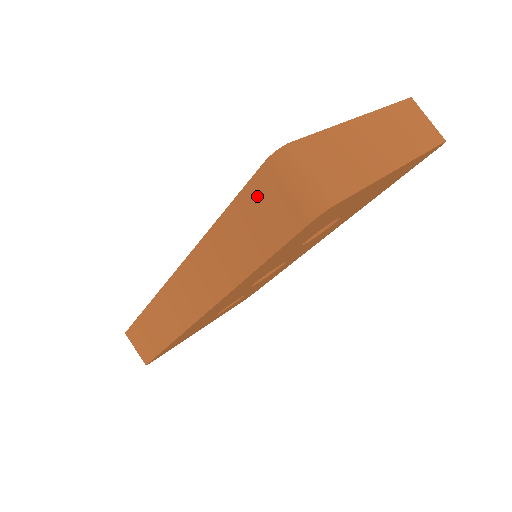
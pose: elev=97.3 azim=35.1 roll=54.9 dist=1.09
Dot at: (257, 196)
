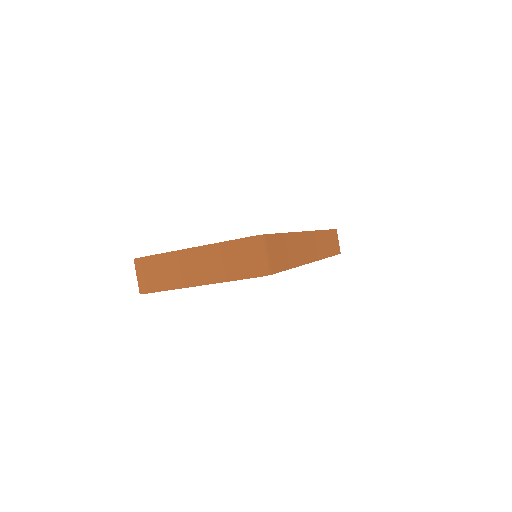
Dot at: occluded
